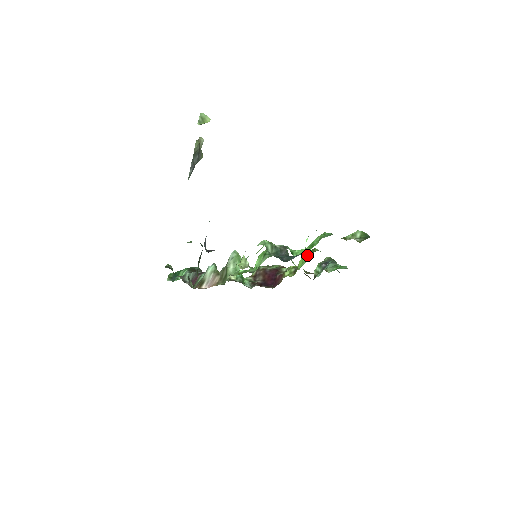
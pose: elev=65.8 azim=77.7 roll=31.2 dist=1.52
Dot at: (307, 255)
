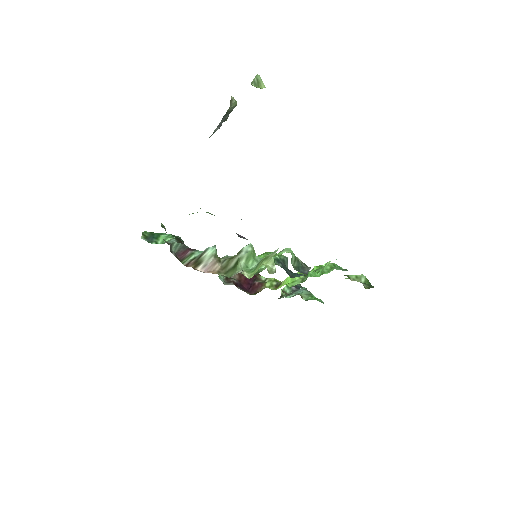
Dot at: (300, 276)
